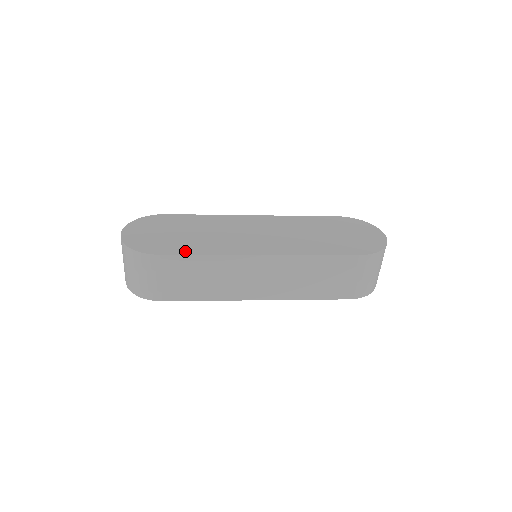
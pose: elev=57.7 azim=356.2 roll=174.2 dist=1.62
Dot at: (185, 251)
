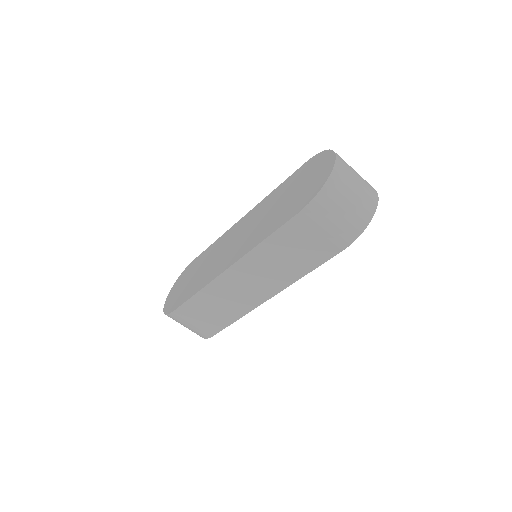
Dot at: (187, 297)
